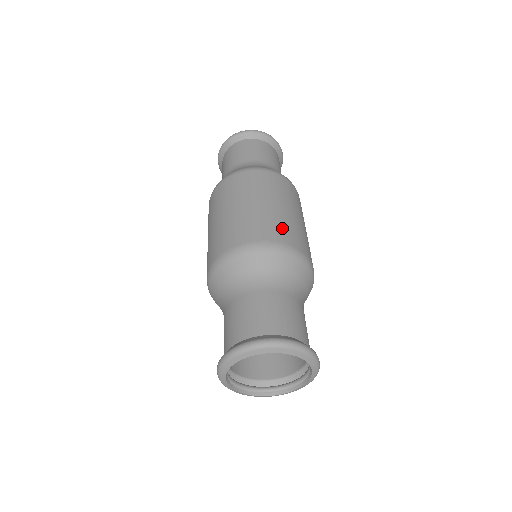
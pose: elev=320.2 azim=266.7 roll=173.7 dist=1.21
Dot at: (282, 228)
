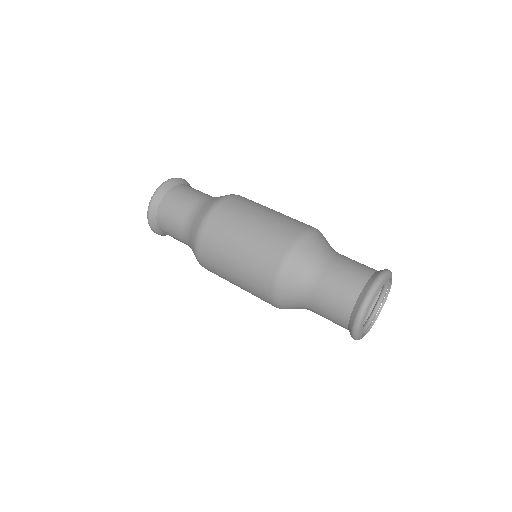
Dot at: (280, 231)
